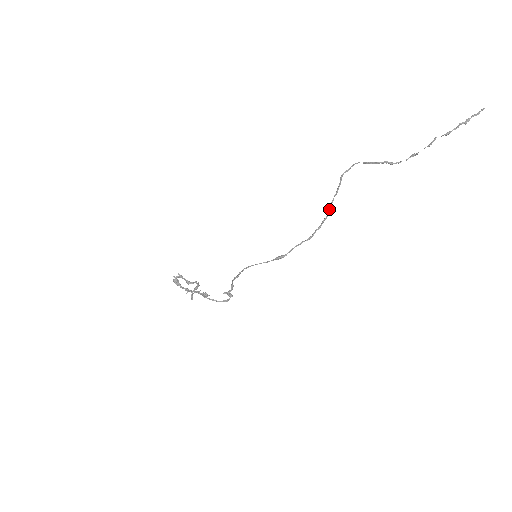
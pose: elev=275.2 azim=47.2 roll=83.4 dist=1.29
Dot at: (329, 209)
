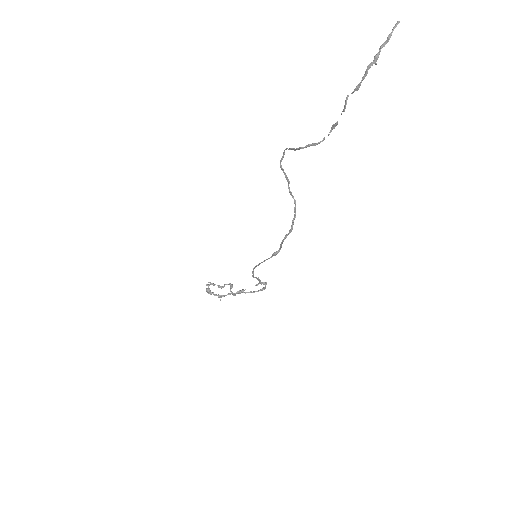
Dot at: (293, 197)
